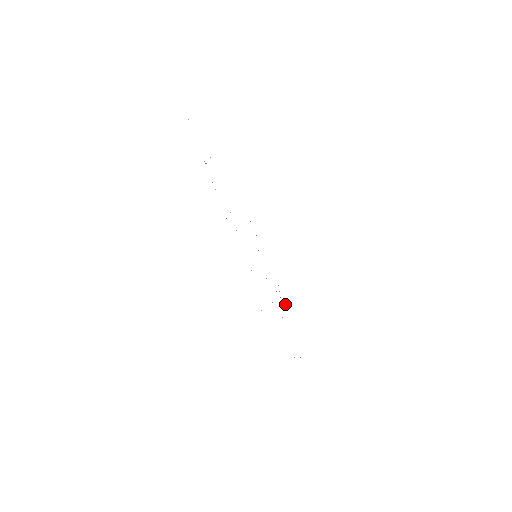
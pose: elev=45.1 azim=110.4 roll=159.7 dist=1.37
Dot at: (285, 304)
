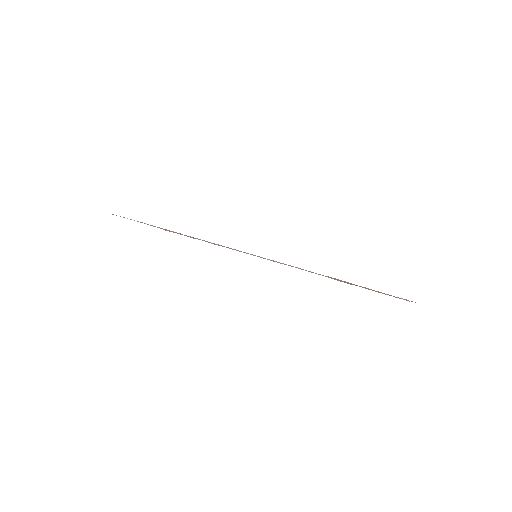
Dot at: occluded
